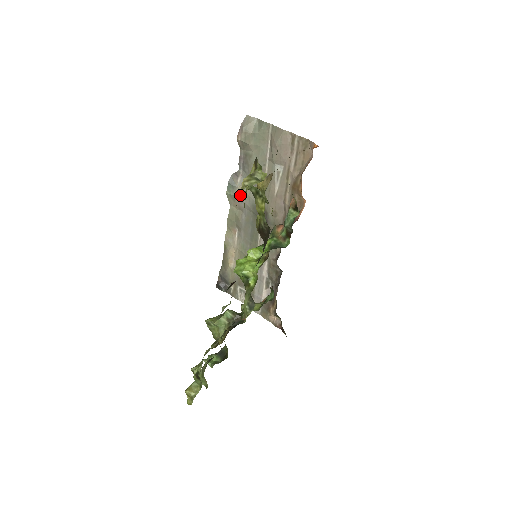
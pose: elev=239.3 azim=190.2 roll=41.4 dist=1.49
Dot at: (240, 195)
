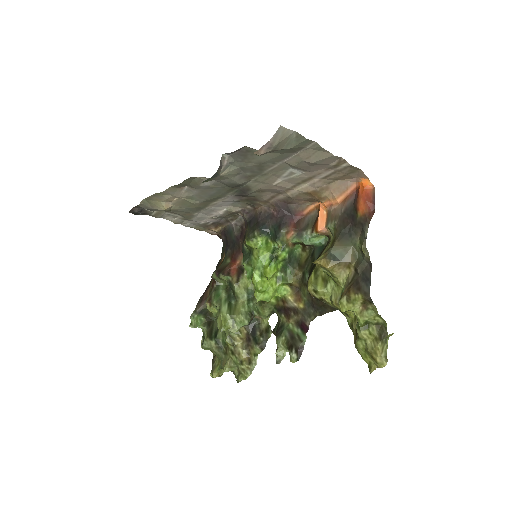
Dot at: (218, 179)
